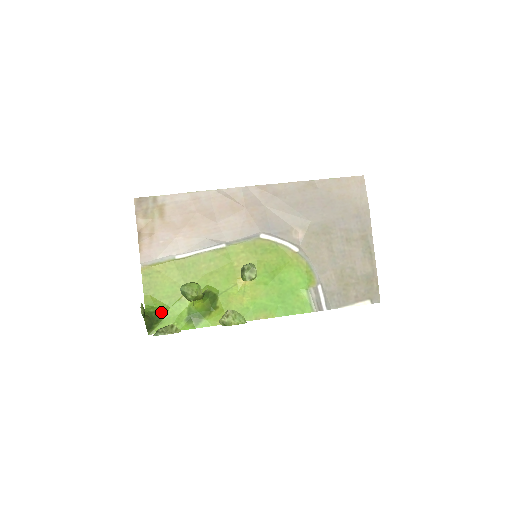
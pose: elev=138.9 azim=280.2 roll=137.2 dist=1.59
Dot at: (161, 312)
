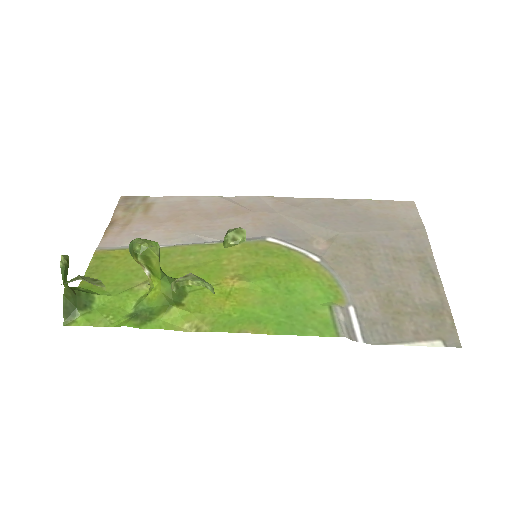
Dot at: (96, 296)
